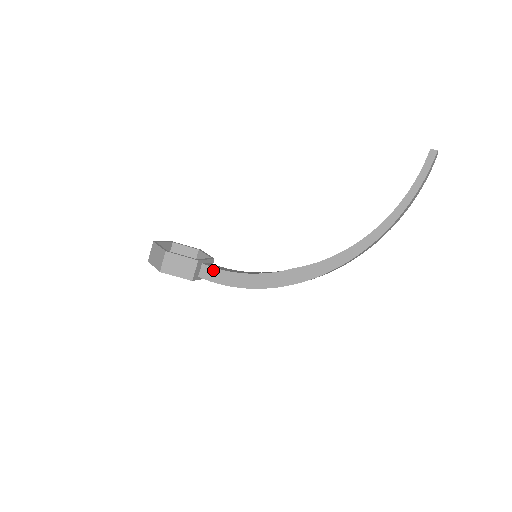
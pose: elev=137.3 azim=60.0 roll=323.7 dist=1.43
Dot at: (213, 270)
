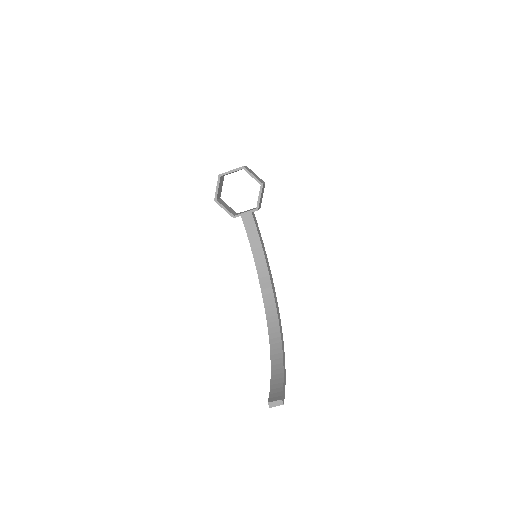
Dot at: (245, 226)
